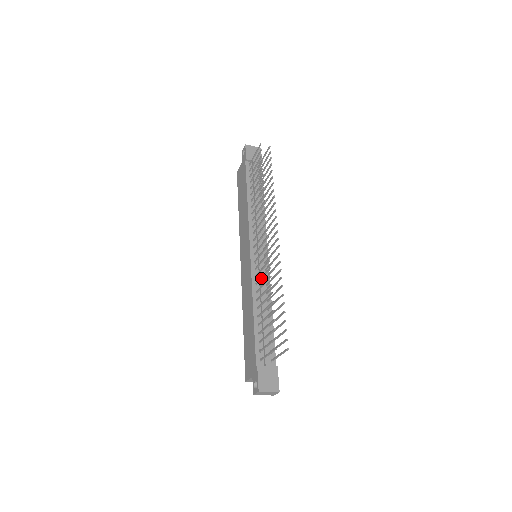
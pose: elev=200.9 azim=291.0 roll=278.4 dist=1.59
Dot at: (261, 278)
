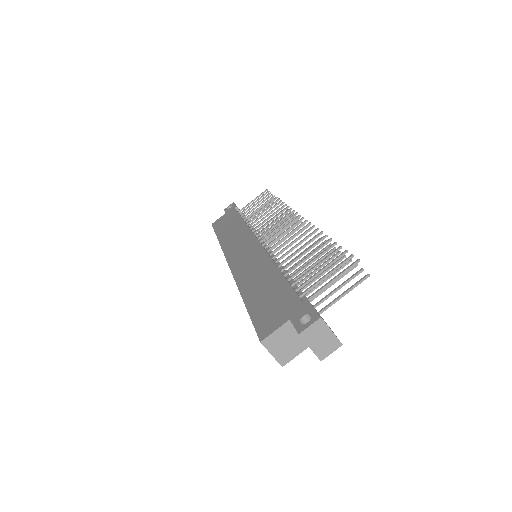
Dot at: (289, 244)
